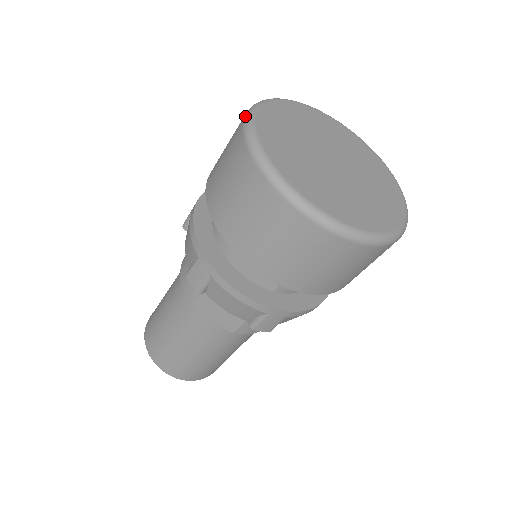
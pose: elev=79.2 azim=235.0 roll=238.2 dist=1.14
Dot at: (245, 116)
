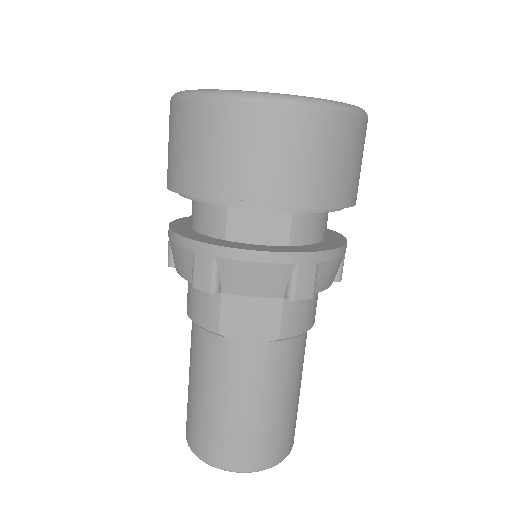
Dot at: occluded
